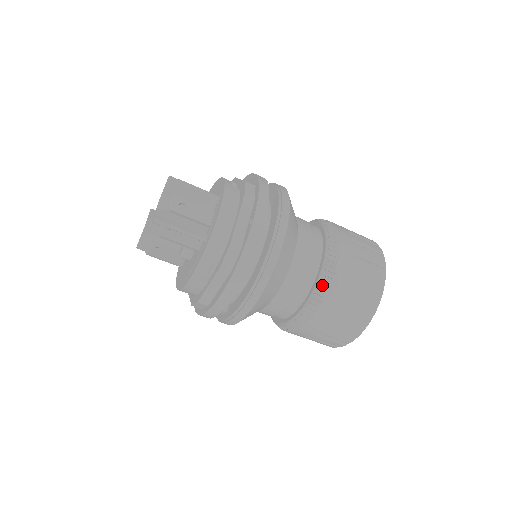
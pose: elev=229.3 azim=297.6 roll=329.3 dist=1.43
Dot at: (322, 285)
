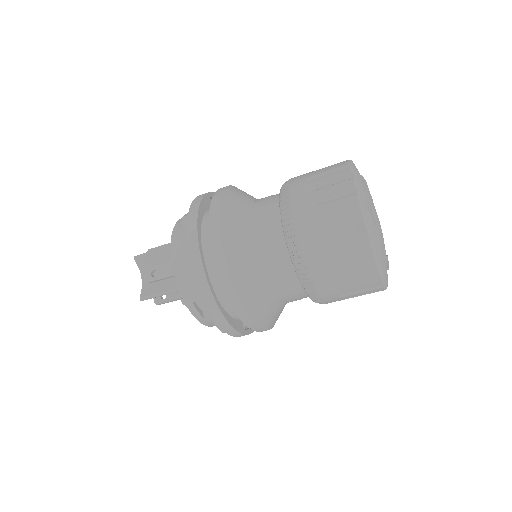
Dot at: (295, 259)
